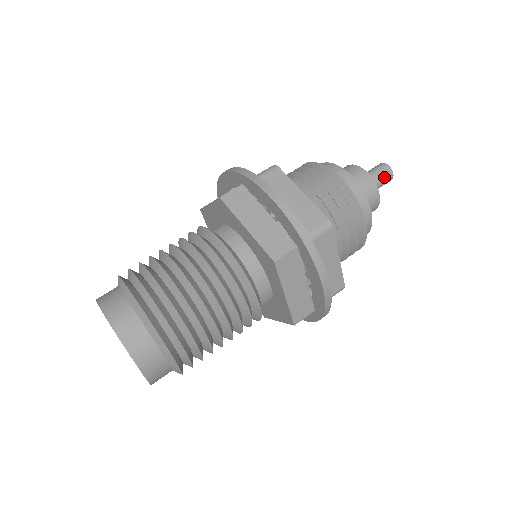
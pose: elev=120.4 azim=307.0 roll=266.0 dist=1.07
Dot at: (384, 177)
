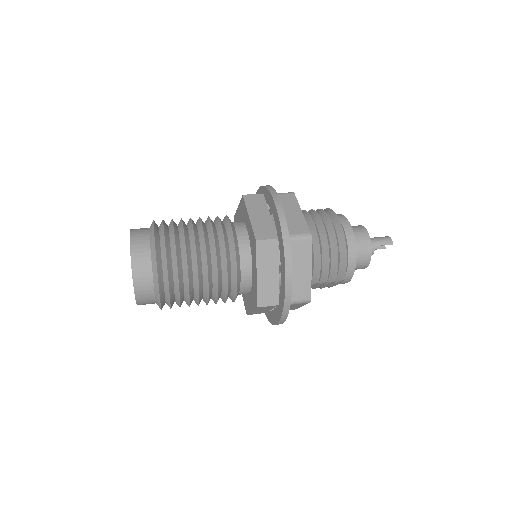
Dot at: (381, 238)
